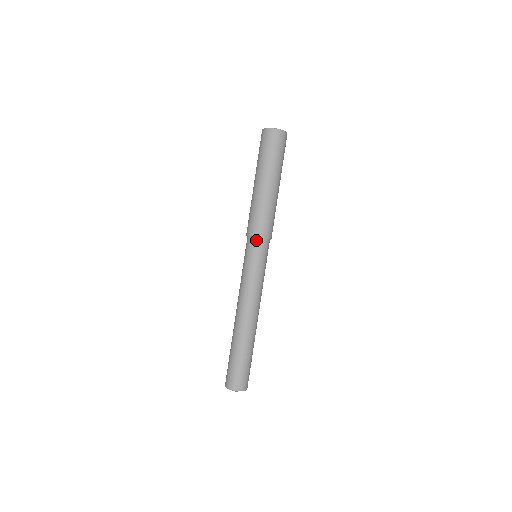
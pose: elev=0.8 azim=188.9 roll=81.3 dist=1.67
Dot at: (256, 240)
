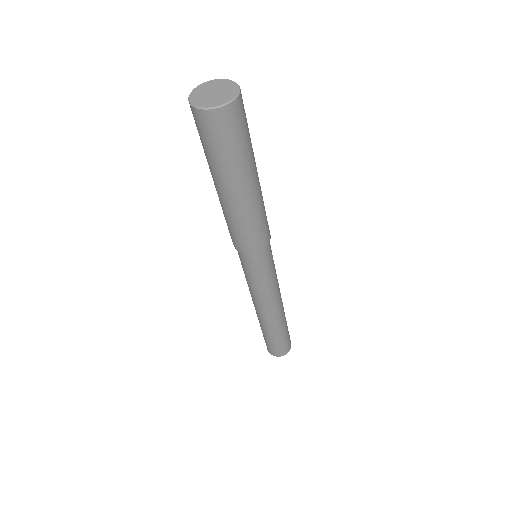
Dot at: (254, 255)
